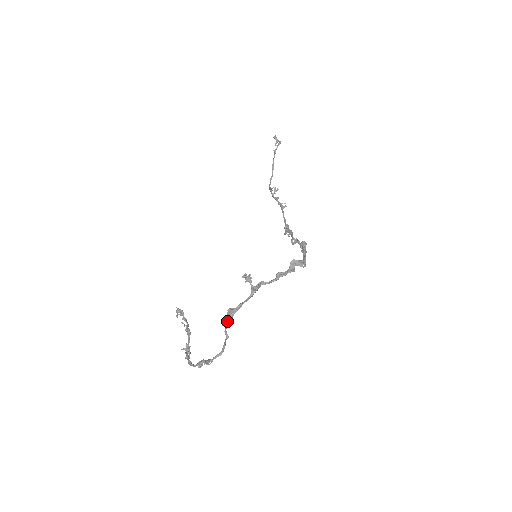
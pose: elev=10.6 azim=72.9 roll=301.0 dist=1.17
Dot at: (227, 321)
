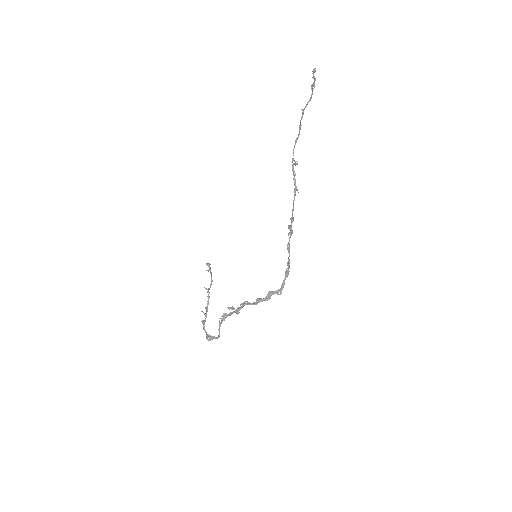
Dot at: (221, 322)
